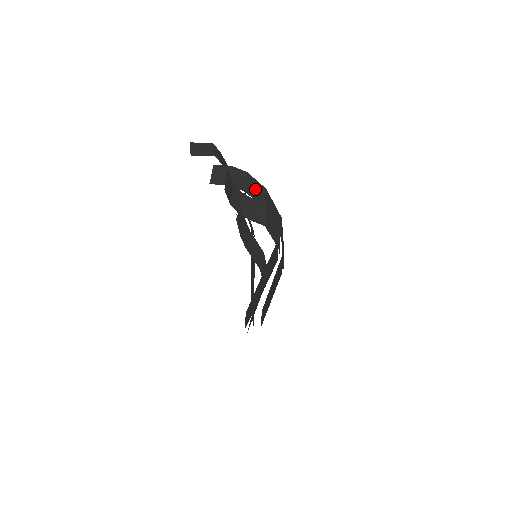
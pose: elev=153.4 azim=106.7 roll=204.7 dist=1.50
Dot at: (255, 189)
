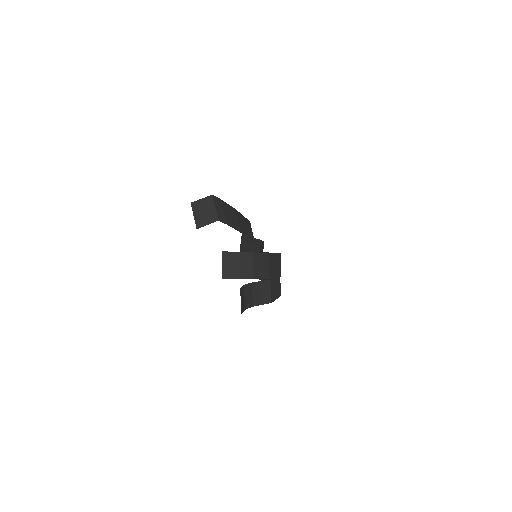
Dot at: (260, 265)
